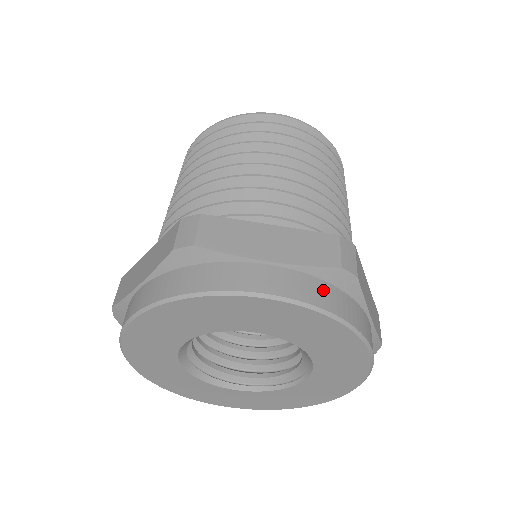
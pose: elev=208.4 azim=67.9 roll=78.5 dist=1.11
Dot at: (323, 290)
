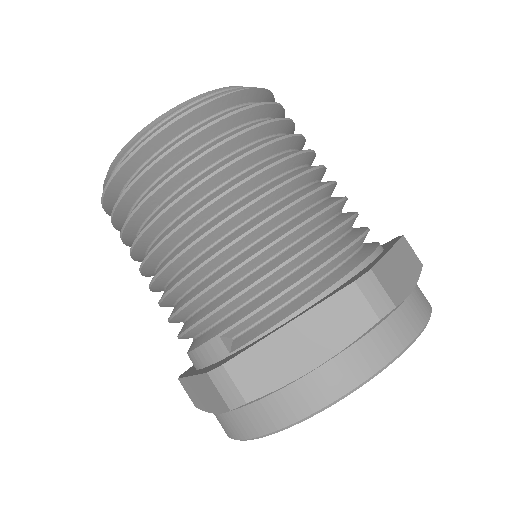
Dot at: (375, 344)
